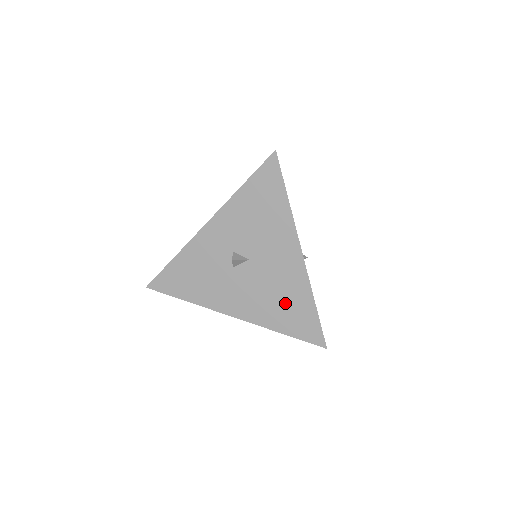
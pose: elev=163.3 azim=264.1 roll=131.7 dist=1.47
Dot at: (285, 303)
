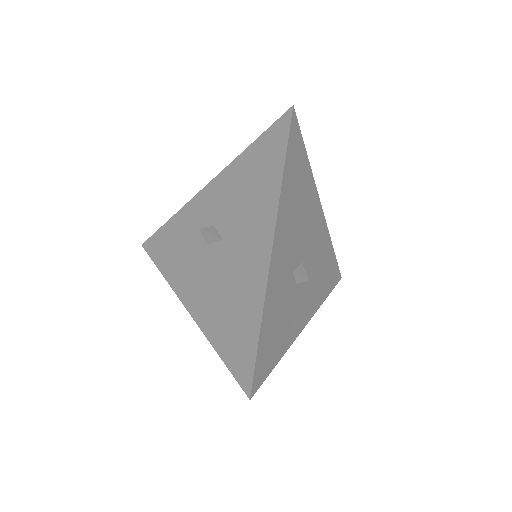
Dot at: (233, 310)
